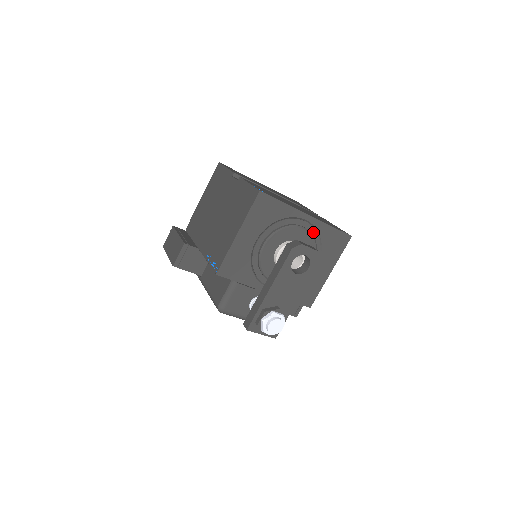
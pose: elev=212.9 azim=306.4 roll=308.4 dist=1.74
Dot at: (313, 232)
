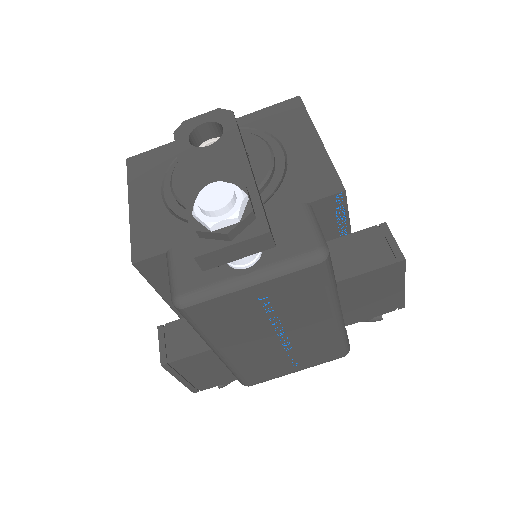
Dot at: occluded
